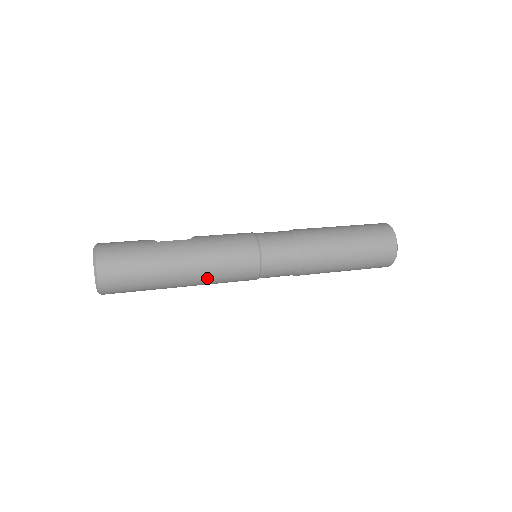
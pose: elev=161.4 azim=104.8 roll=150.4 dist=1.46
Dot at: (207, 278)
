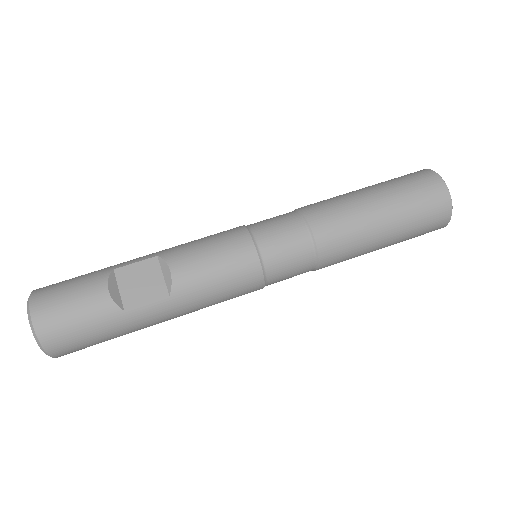
Dot at: occluded
